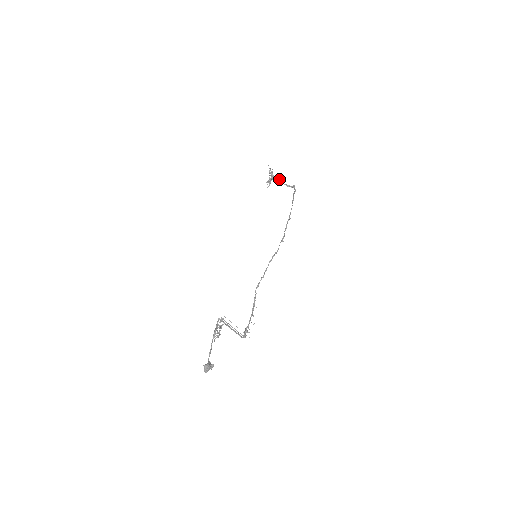
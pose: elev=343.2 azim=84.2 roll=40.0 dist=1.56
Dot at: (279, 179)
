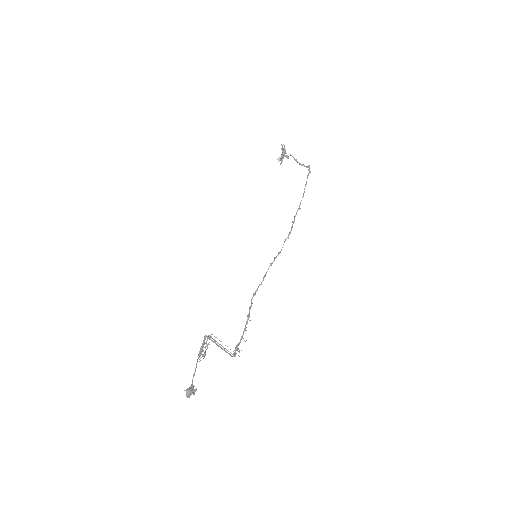
Dot at: (292, 156)
